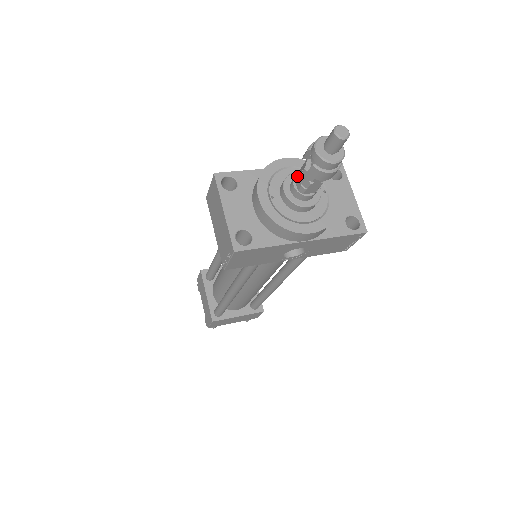
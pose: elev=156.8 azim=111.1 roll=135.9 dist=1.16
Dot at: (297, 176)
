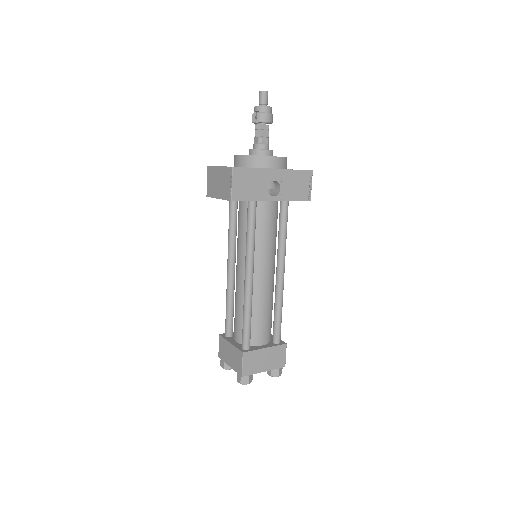
Dot at: (254, 138)
